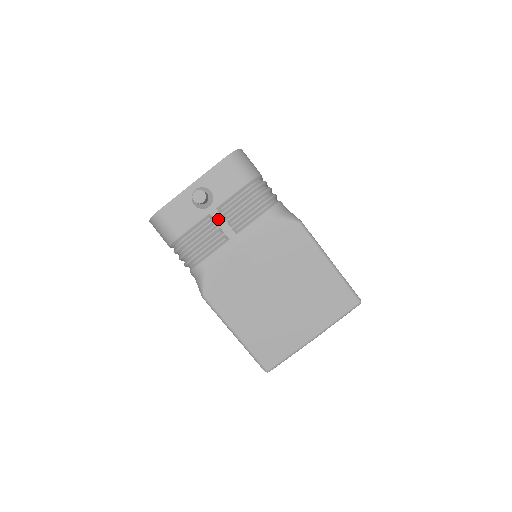
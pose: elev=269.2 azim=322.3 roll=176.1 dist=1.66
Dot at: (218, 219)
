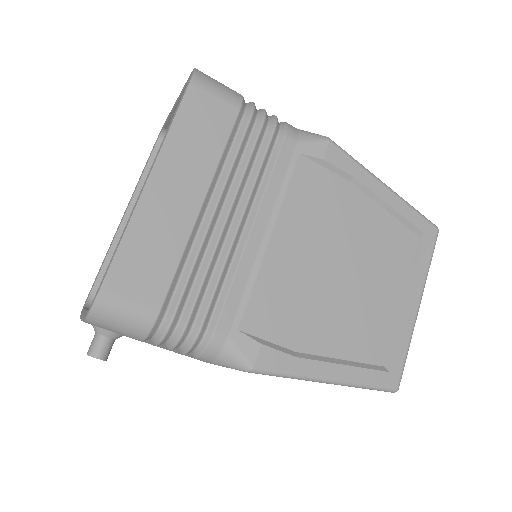
Dot at: occluded
